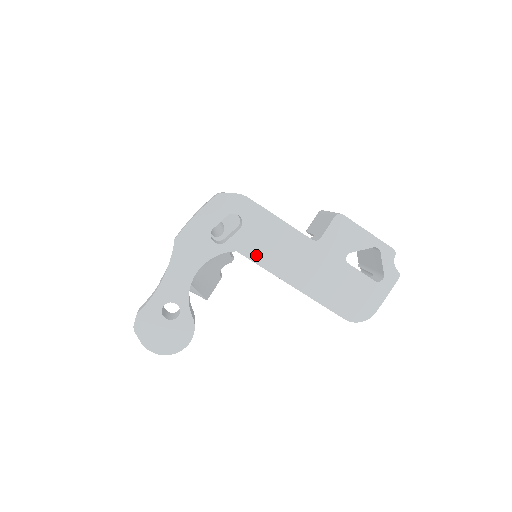
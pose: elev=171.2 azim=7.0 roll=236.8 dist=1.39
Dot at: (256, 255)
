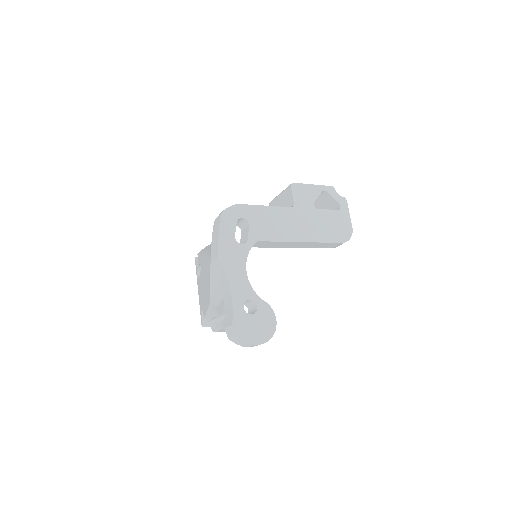
Dot at: (270, 236)
